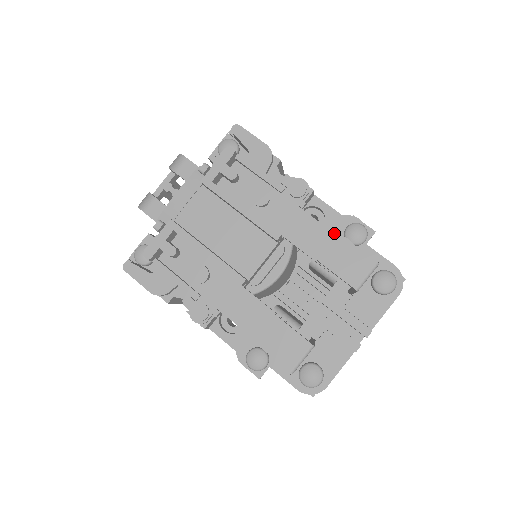
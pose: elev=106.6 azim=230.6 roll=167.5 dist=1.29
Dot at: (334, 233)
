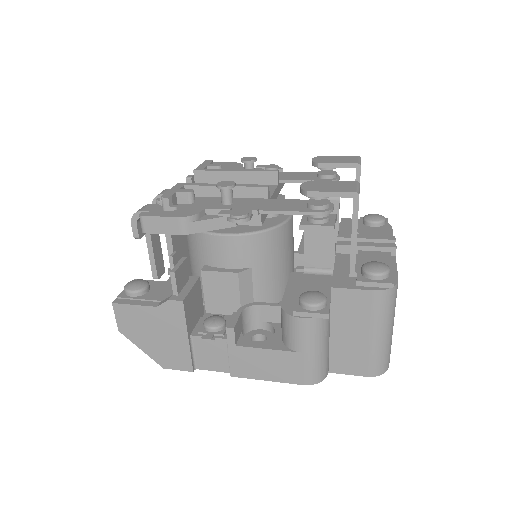
Dot at: occluded
